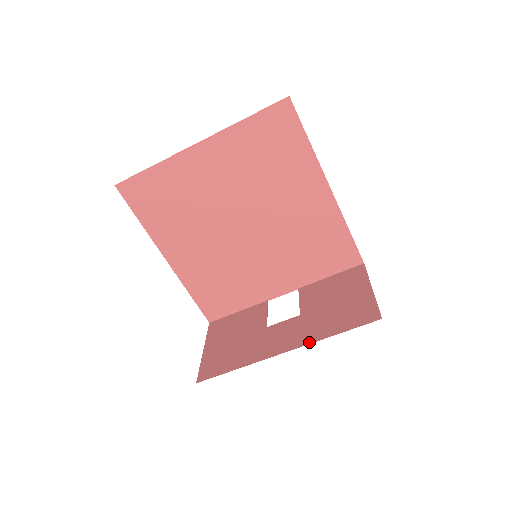
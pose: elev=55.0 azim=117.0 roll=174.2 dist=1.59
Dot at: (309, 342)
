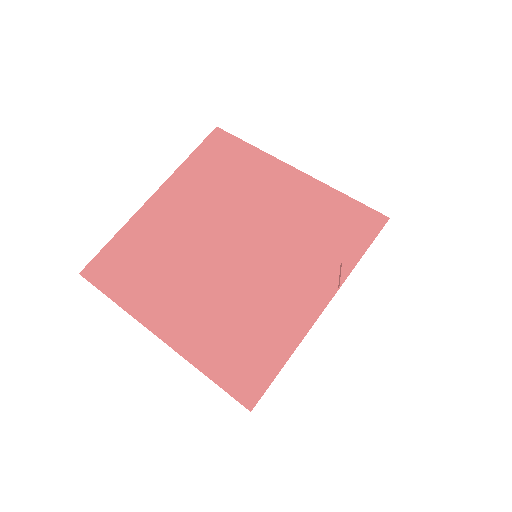
Dot at: occluded
